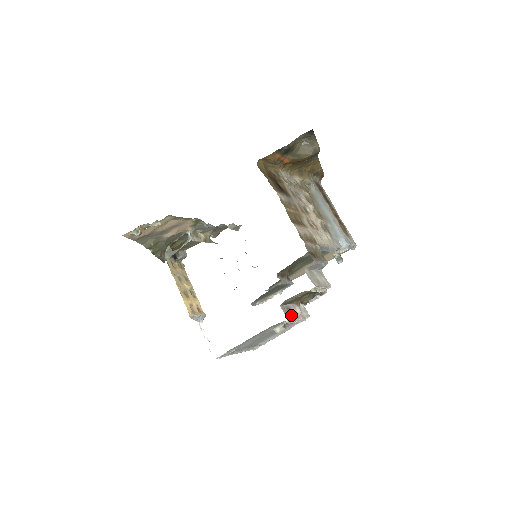
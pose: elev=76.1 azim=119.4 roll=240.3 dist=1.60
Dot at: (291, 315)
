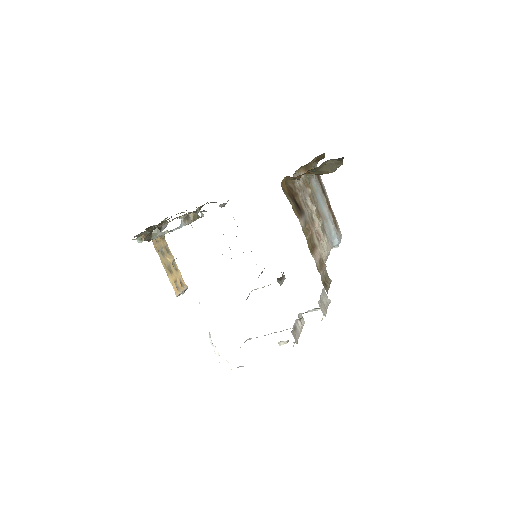
Dot at: (297, 335)
